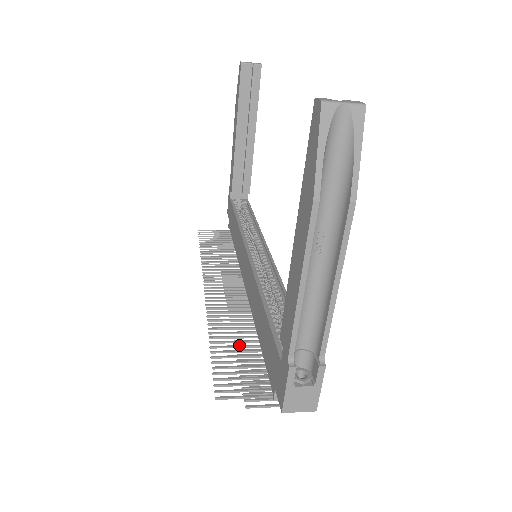
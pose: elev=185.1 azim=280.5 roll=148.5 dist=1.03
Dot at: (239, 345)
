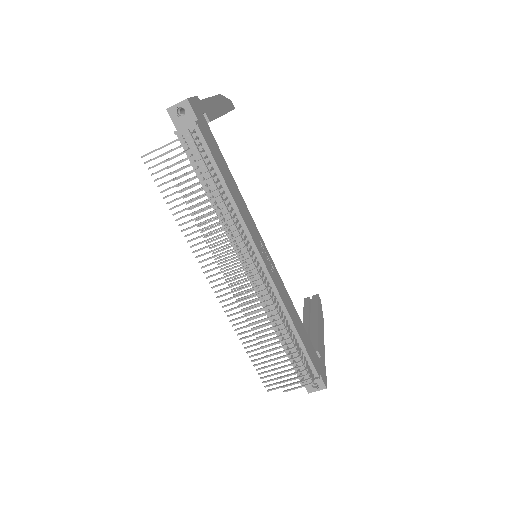
Dot at: occluded
